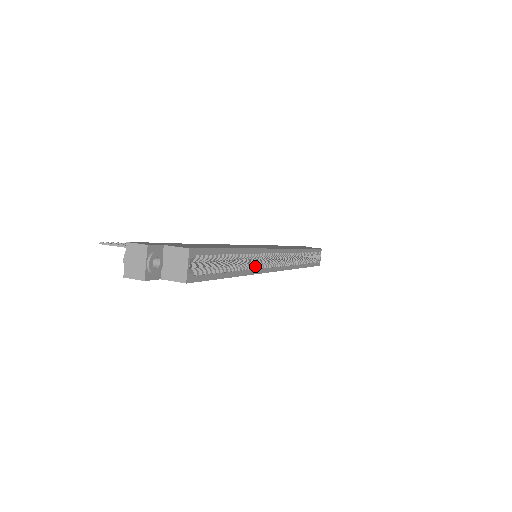
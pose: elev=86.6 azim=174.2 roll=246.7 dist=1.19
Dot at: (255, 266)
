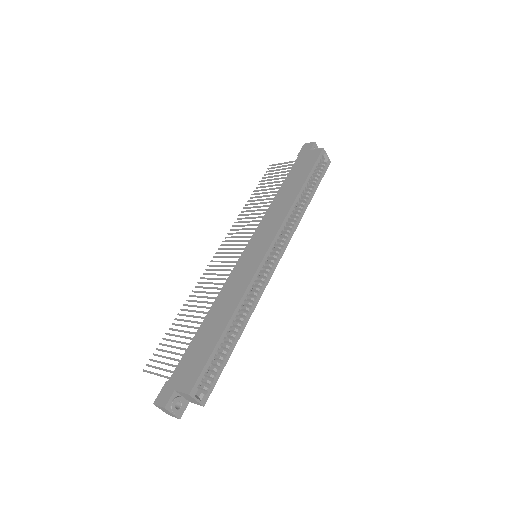
Dot at: (253, 300)
